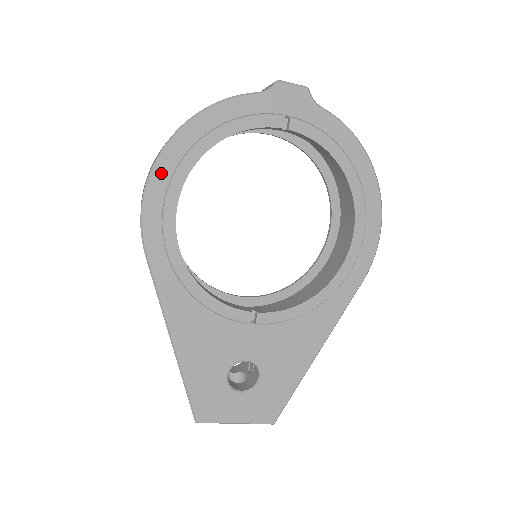
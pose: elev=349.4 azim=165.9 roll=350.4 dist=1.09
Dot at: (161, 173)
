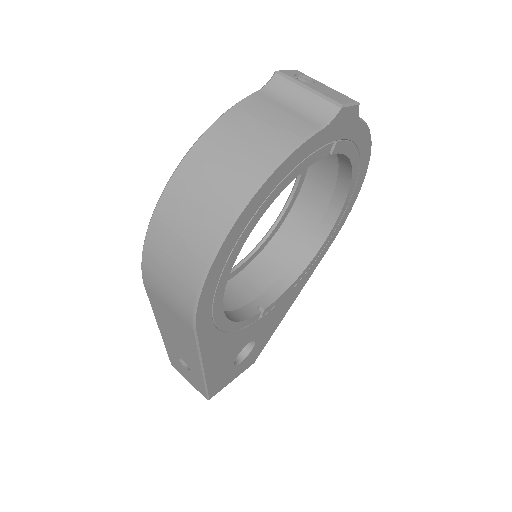
Dot at: (222, 256)
